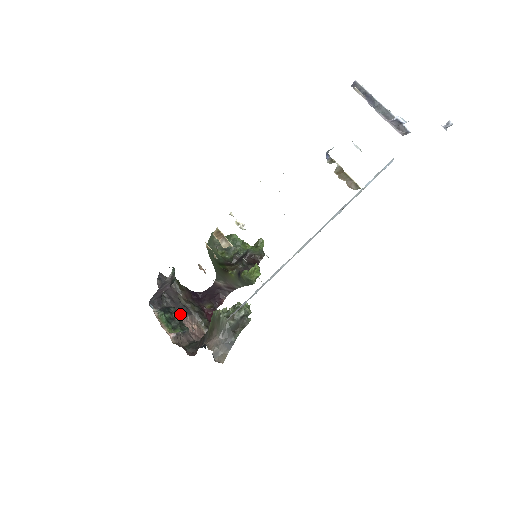
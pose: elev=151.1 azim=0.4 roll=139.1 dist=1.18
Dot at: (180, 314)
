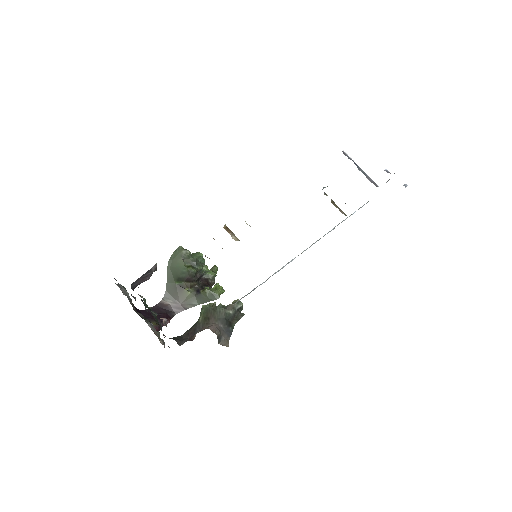
Dot at: (143, 316)
